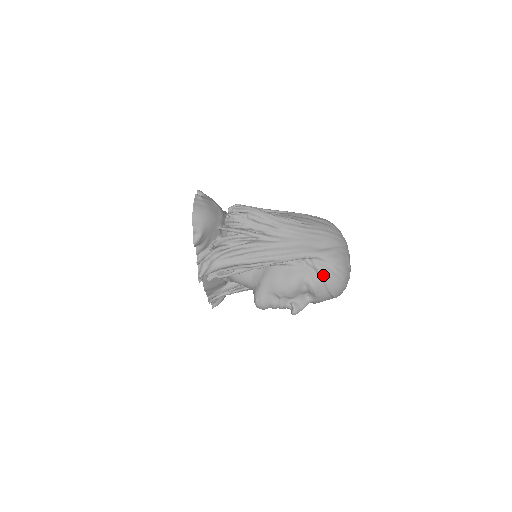
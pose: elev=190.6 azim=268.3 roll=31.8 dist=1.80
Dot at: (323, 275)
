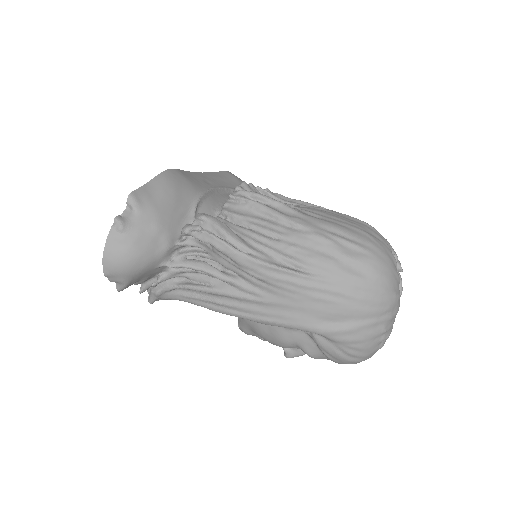
Dot at: (325, 352)
